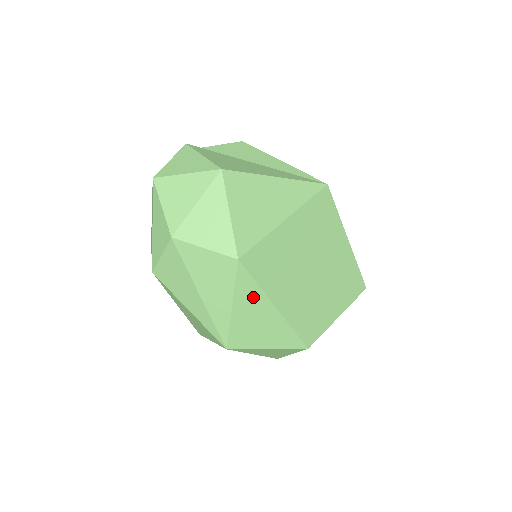
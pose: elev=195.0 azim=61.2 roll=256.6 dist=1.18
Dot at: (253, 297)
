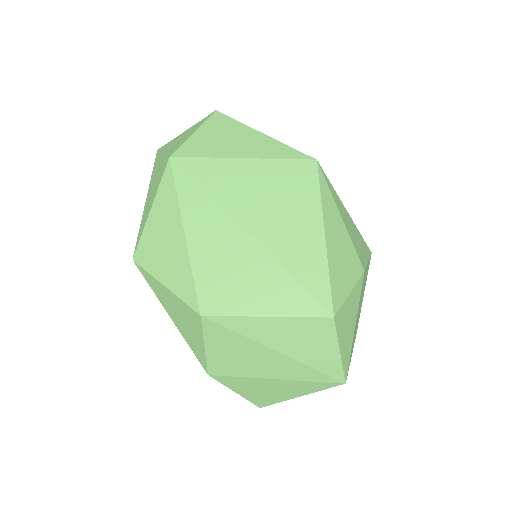
Dot at: (169, 206)
